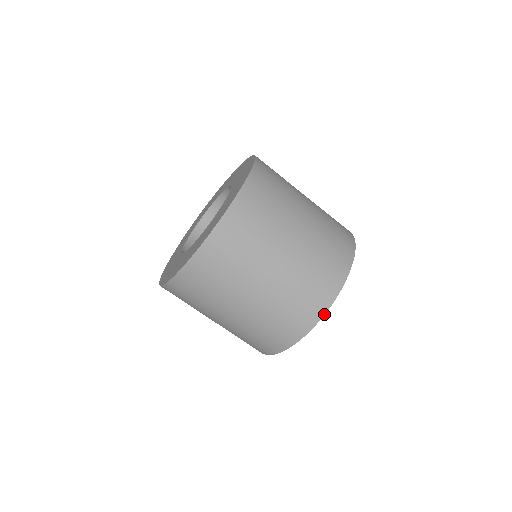
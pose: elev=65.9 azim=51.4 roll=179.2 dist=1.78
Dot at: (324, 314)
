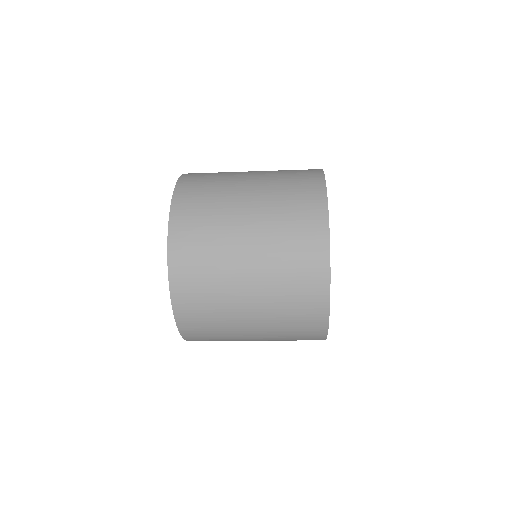
Dot at: occluded
